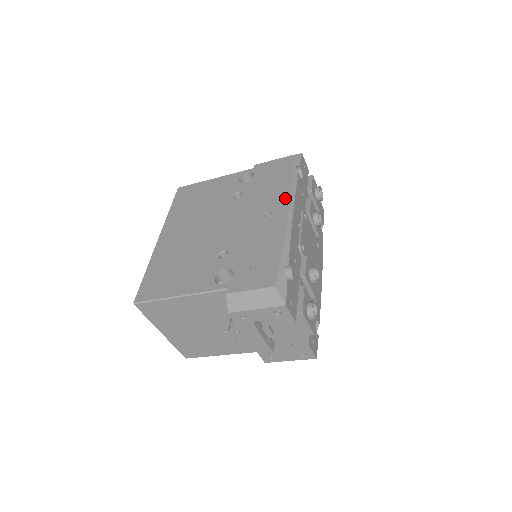
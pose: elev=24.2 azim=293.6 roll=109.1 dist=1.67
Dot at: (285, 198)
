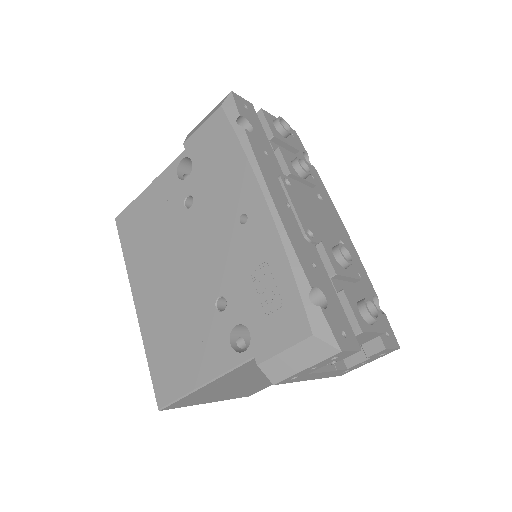
Dot at: (250, 182)
